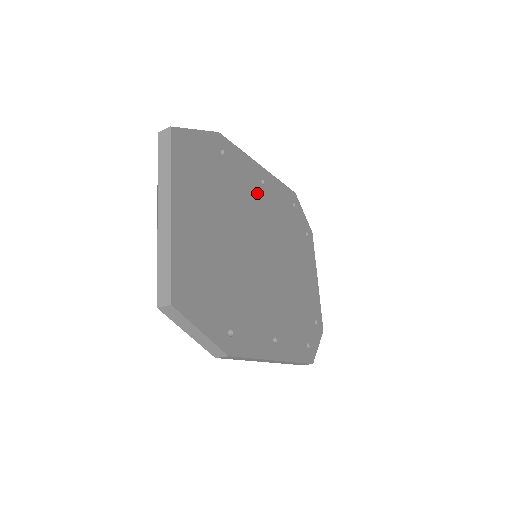
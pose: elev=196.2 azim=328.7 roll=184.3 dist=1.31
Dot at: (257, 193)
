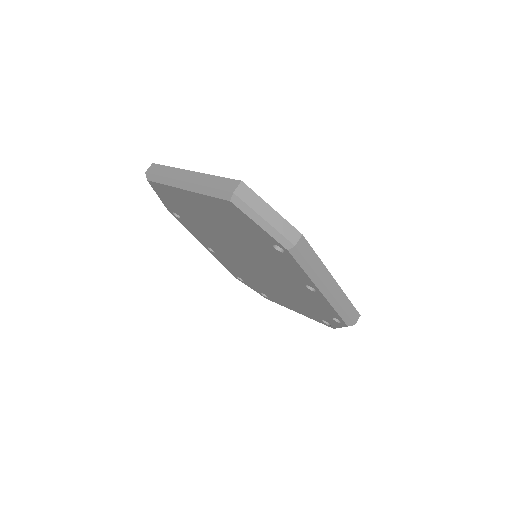
Dot at: occluded
